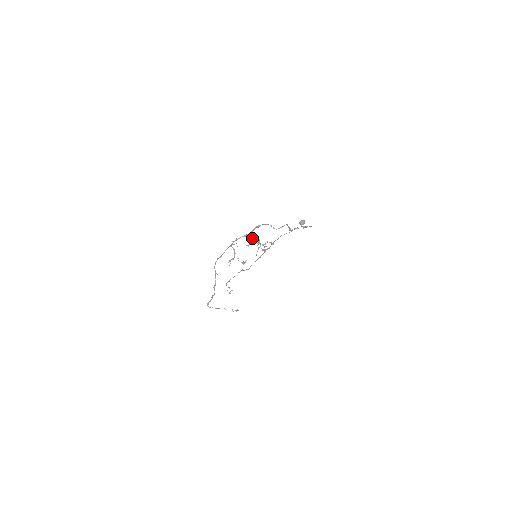
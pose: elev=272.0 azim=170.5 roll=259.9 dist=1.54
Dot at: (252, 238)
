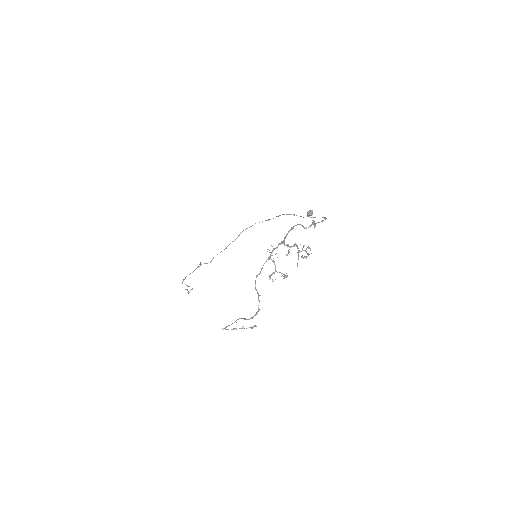
Dot at: (288, 244)
